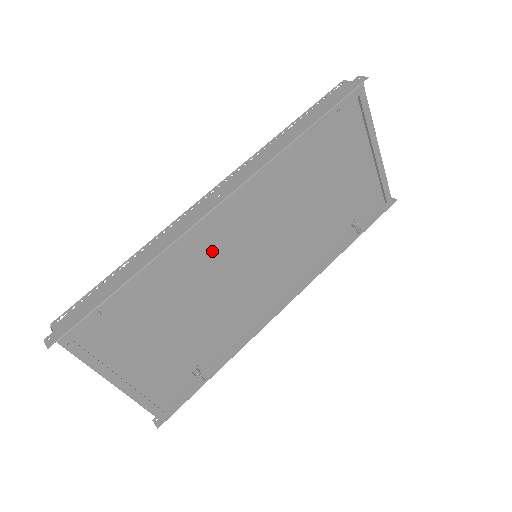
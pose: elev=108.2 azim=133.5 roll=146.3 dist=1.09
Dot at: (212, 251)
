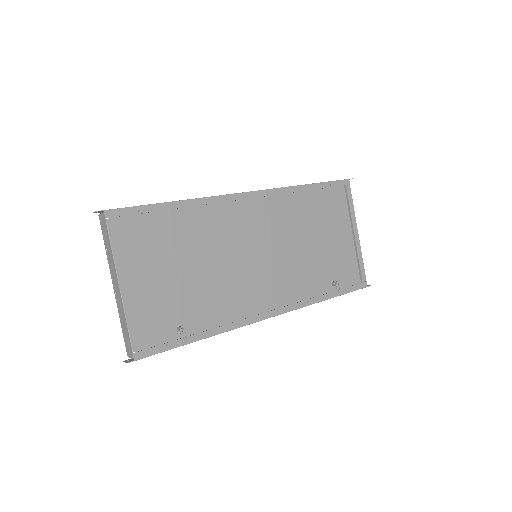
Dot at: (227, 227)
